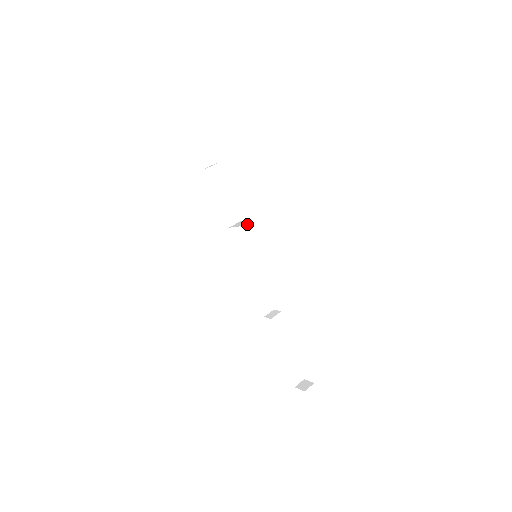
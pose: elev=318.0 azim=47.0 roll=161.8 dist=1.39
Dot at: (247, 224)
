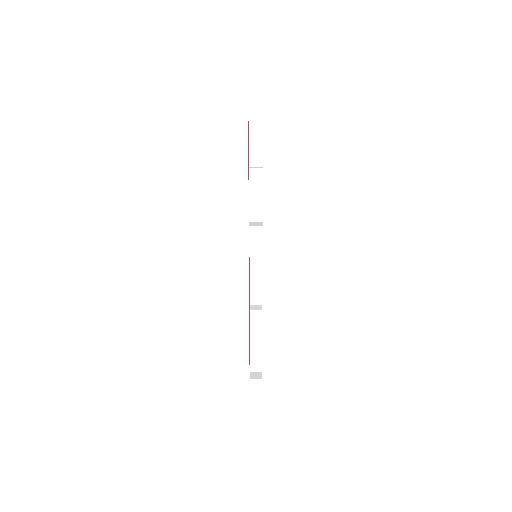
Dot at: (259, 228)
